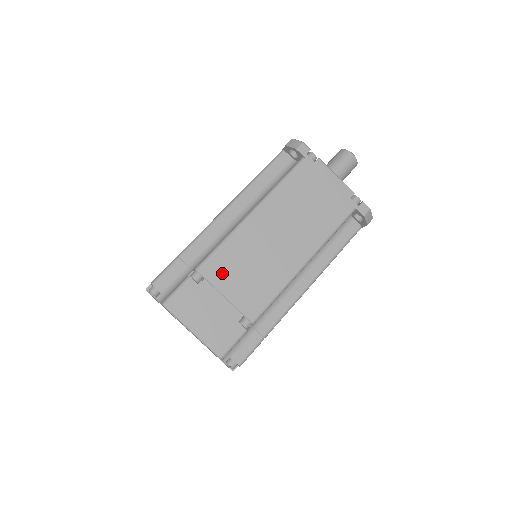
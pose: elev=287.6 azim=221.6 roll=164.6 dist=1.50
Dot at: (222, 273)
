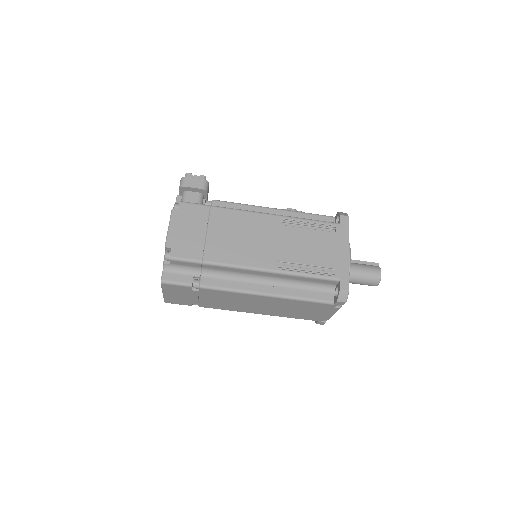
Dot at: (212, 295)
